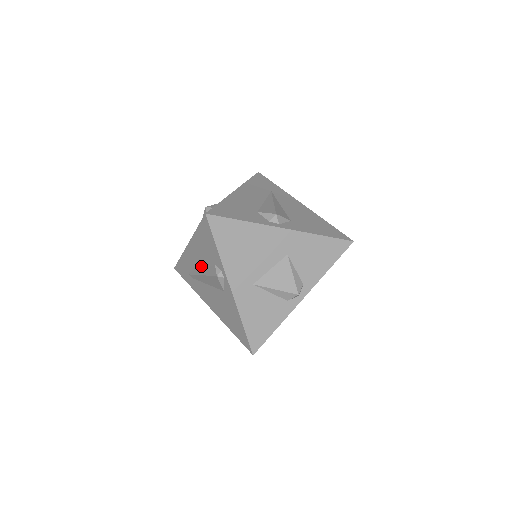
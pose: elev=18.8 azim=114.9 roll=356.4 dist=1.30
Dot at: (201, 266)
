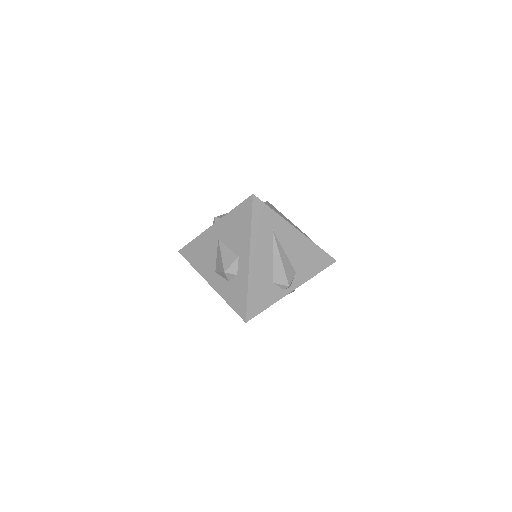
Dot at: occluded
